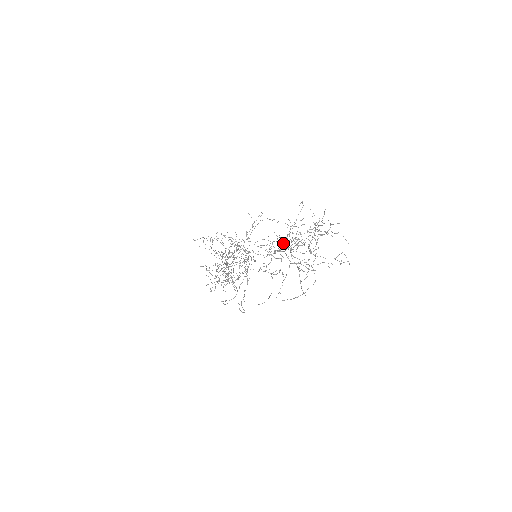
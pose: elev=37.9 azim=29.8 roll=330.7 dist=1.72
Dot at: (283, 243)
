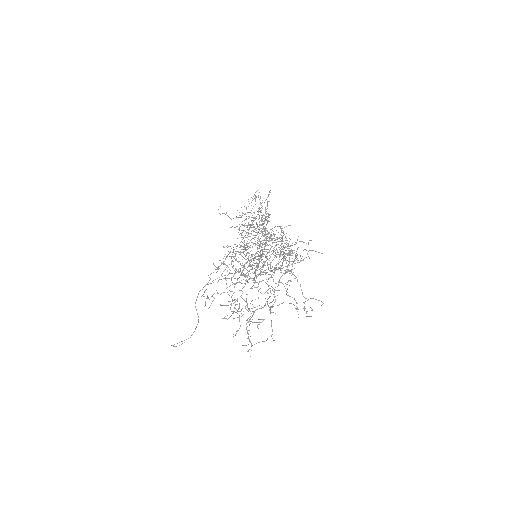
Dot at: occluded
